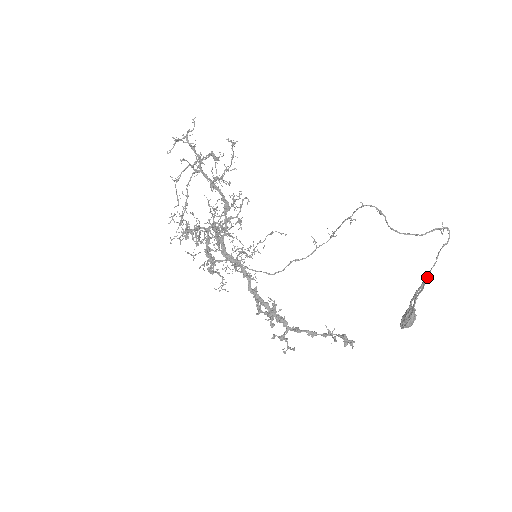
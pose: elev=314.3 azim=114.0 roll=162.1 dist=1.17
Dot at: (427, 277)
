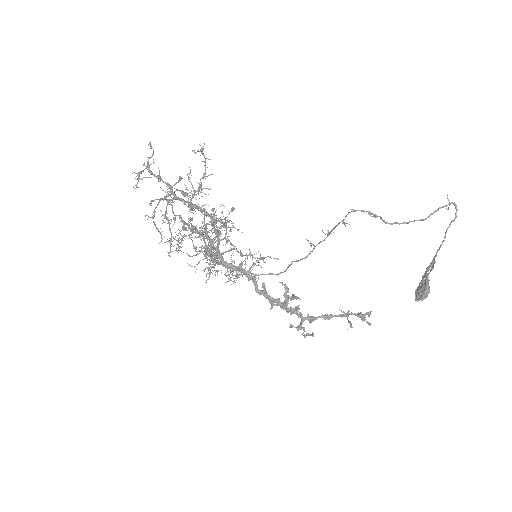
Dot at: (436, 255)
